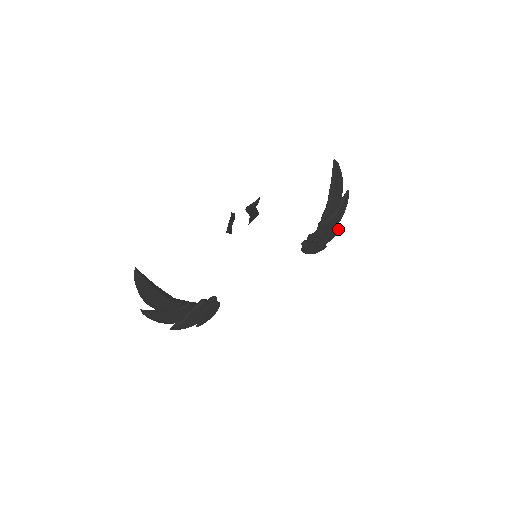
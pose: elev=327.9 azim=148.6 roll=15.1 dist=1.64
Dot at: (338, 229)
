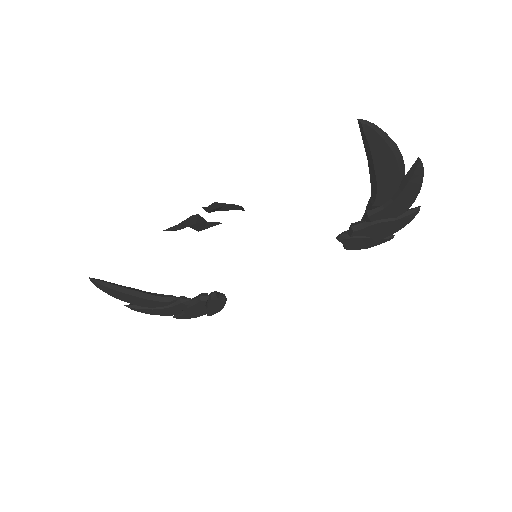
Dot at: (412, 215)
